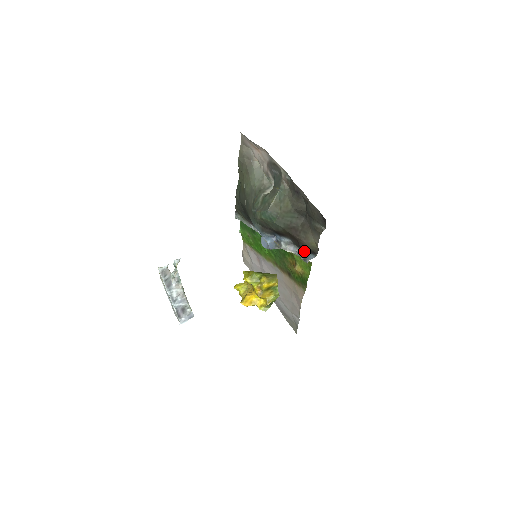
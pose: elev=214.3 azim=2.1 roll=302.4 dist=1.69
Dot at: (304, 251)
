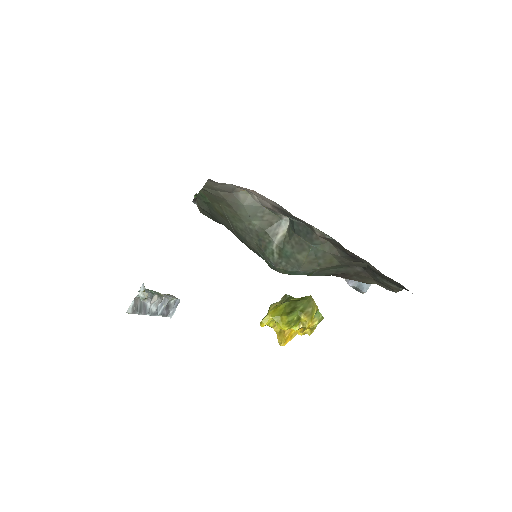
Dot at: occluded
